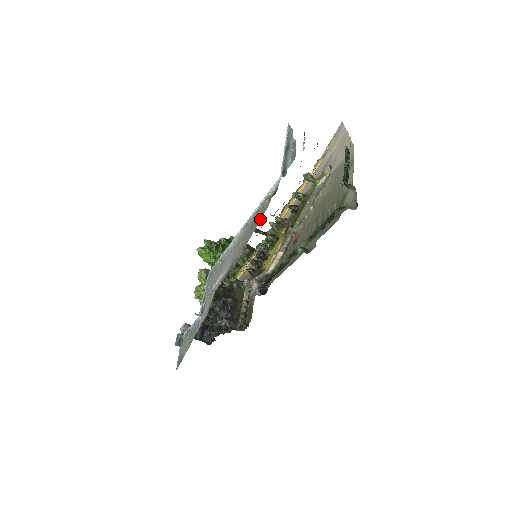
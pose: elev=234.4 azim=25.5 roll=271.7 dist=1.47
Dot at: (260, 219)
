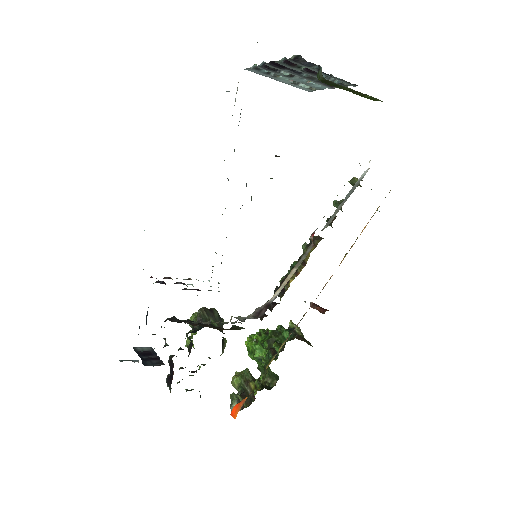
Dot at: occluded
